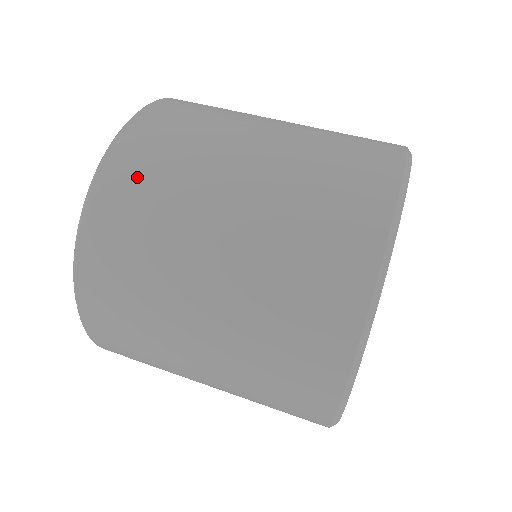
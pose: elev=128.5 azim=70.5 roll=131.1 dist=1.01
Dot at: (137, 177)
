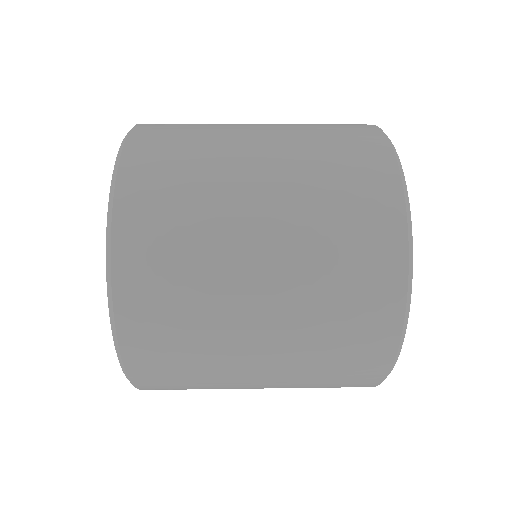
Dot at: (168, 132)
